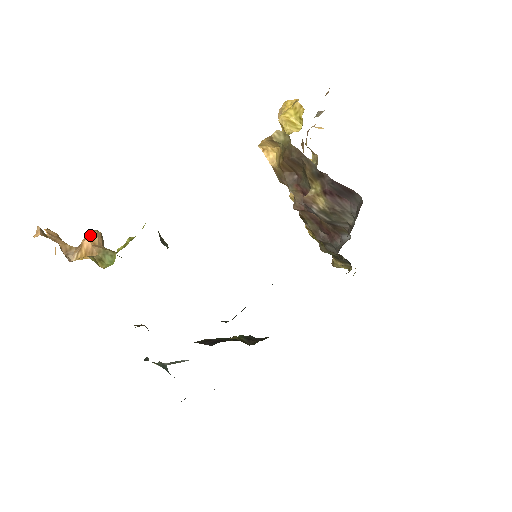
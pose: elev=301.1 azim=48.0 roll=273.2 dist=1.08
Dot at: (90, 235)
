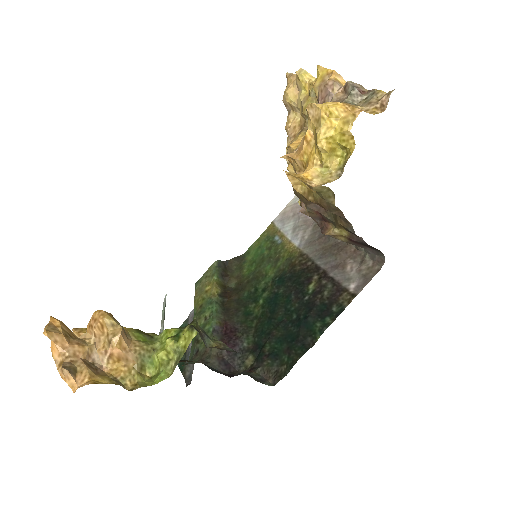
Dot at: (116, 342)
